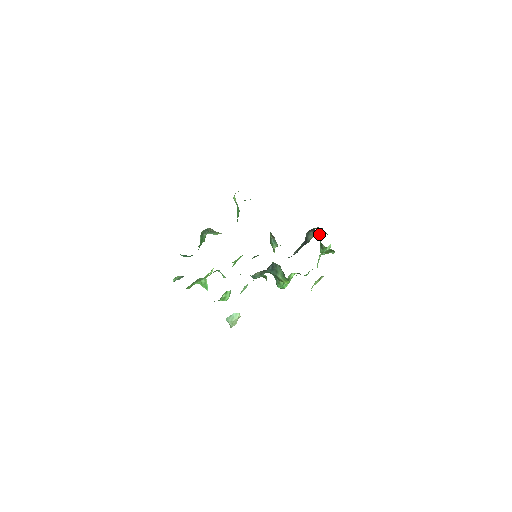
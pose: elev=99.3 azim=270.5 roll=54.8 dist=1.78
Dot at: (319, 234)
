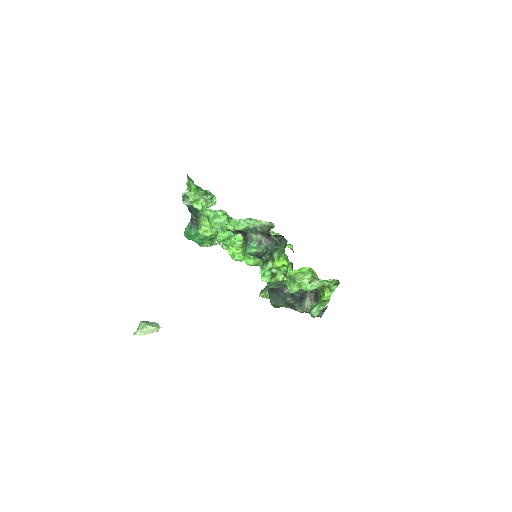
Dot at: occluded
